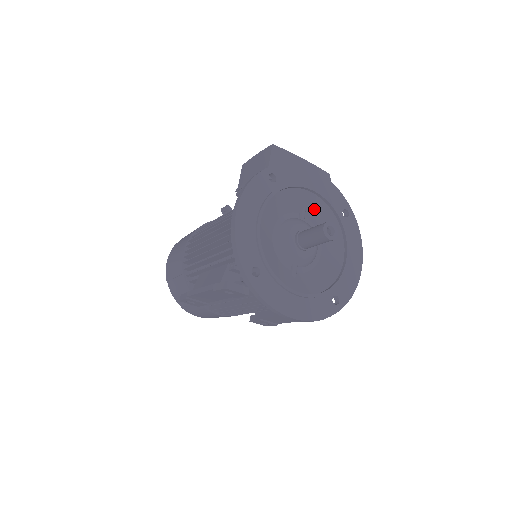
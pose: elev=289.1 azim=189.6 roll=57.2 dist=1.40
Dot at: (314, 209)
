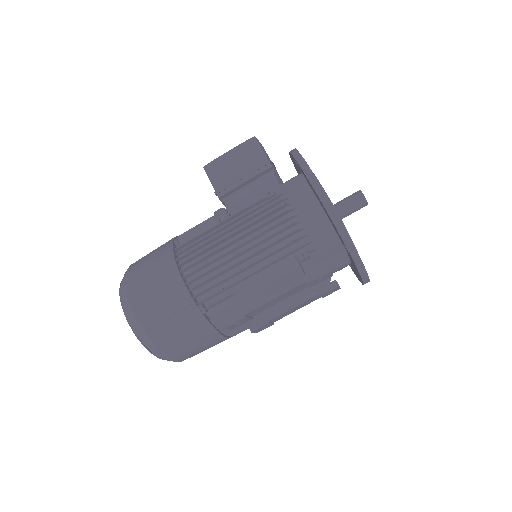
Dot at: occluded
